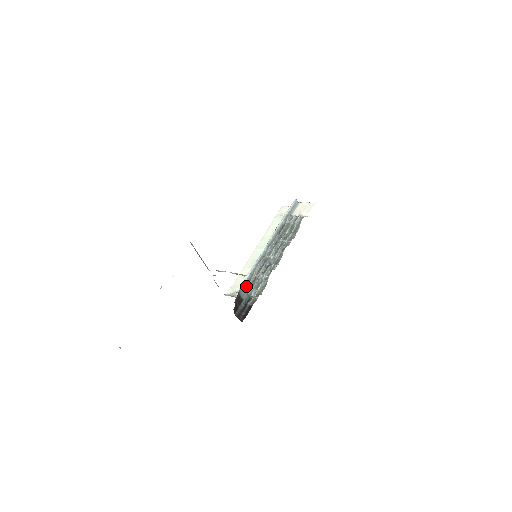
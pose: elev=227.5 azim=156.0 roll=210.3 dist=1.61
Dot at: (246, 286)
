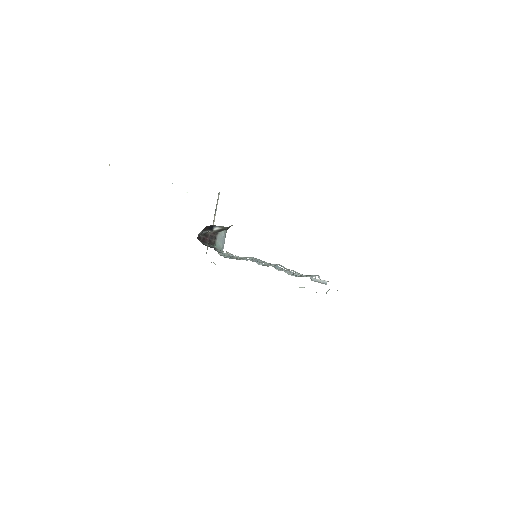
Dot at: (227, 257)
